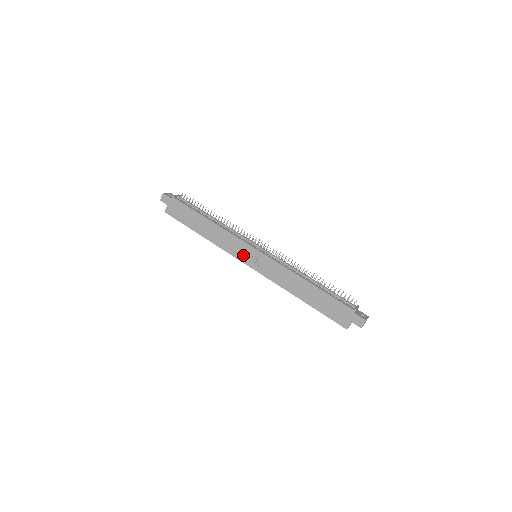
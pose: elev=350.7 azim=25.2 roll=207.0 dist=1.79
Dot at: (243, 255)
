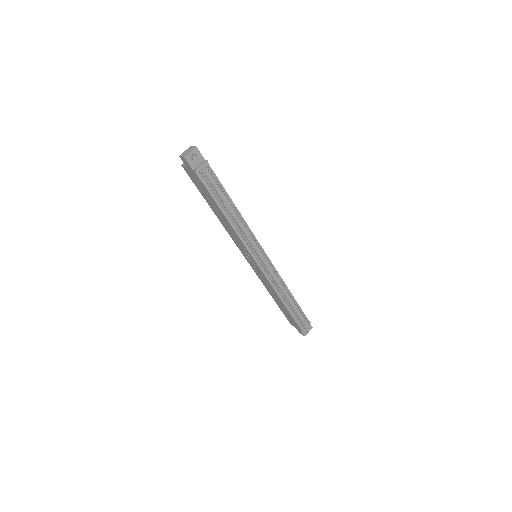
Dot at: (244, 252)
